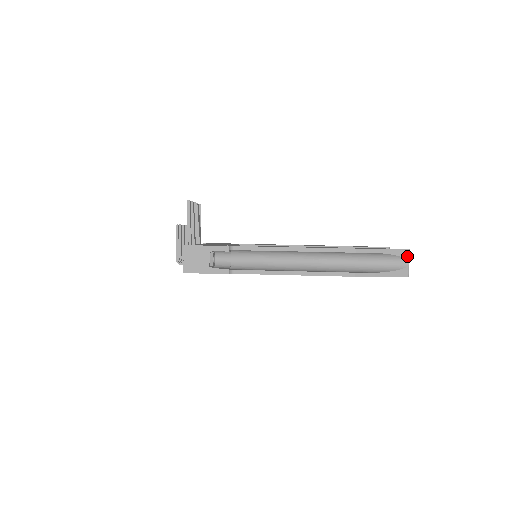
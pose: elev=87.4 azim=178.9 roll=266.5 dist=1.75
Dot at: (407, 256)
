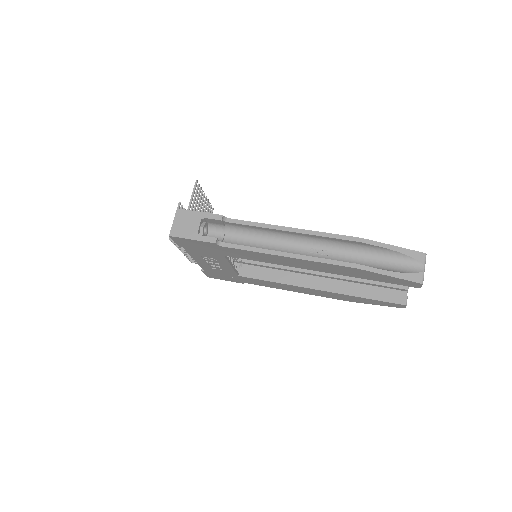
Dot at: (422, 260)
